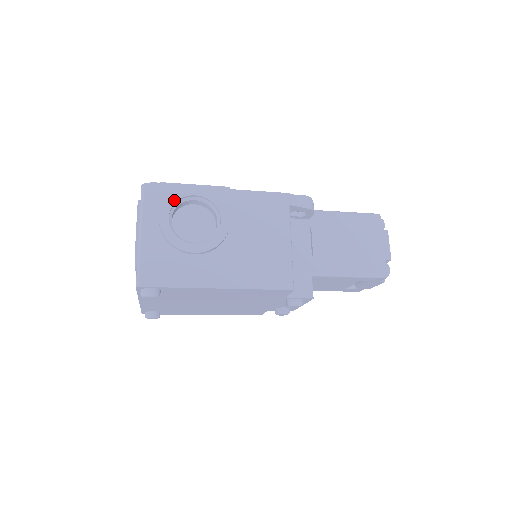
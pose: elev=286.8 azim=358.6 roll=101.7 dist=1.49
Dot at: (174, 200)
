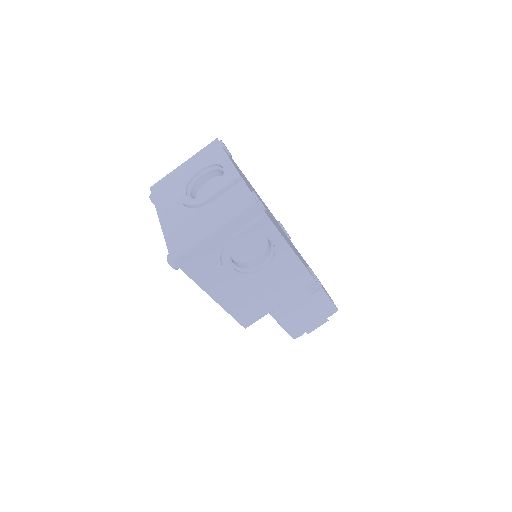
Dot at: (258, 233)
